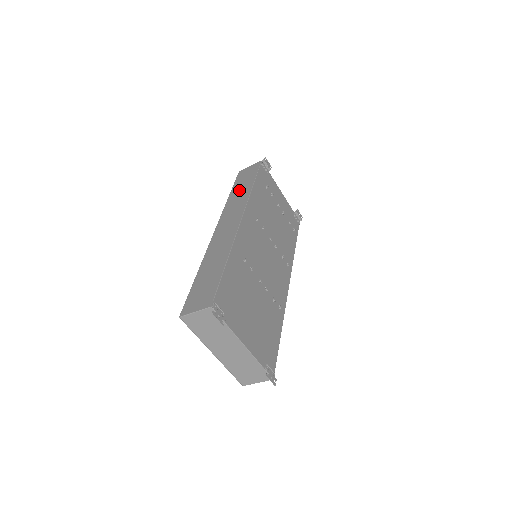
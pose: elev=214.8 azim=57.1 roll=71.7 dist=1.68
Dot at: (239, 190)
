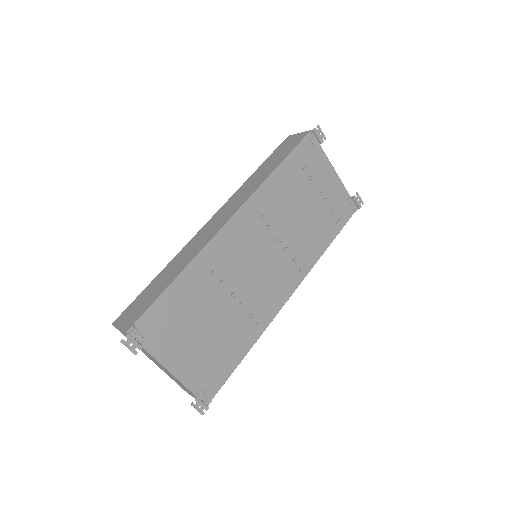
Dot at: (263, 169)
